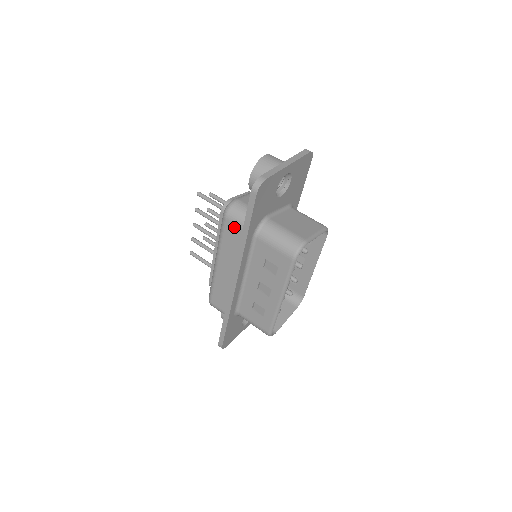
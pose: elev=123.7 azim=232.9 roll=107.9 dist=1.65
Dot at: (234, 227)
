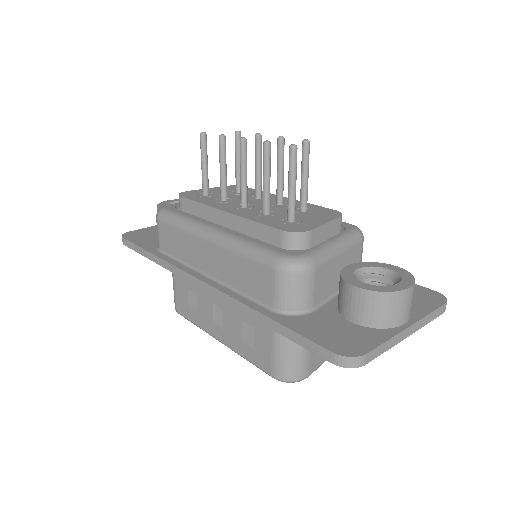
Dot at: (268, 286)
